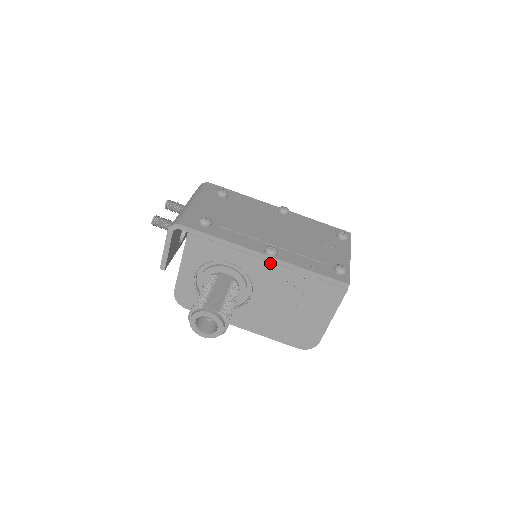
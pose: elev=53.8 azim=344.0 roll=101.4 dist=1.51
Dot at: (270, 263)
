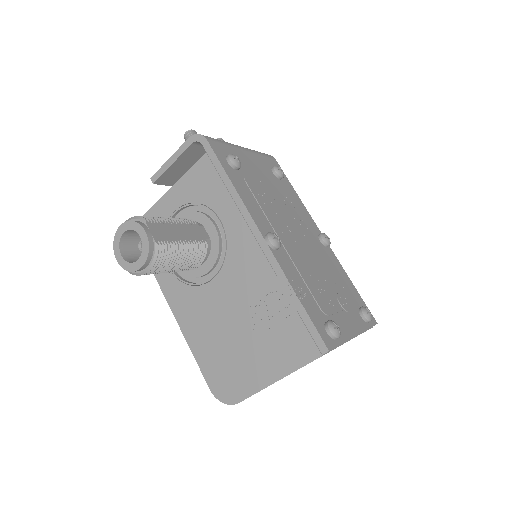
Dot at: (260, 251)
